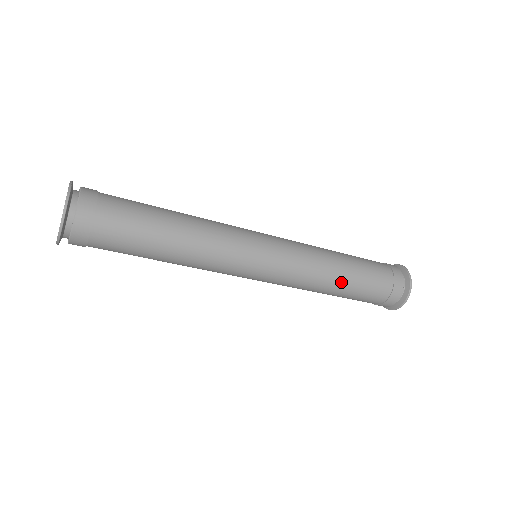
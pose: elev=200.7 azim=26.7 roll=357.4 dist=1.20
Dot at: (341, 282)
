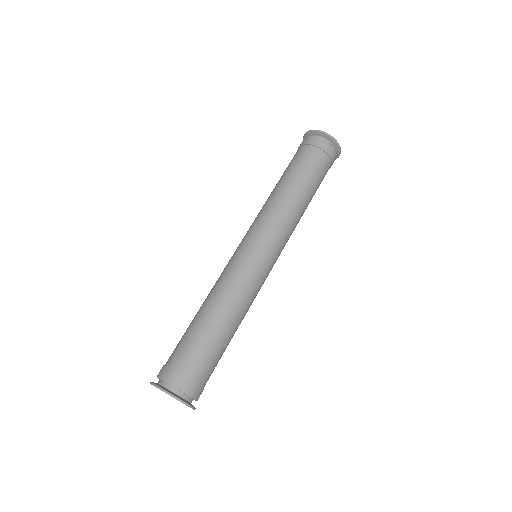
Dot at: (308, 202)
